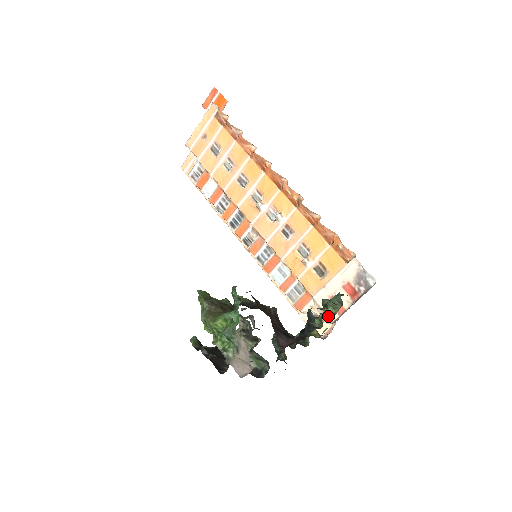
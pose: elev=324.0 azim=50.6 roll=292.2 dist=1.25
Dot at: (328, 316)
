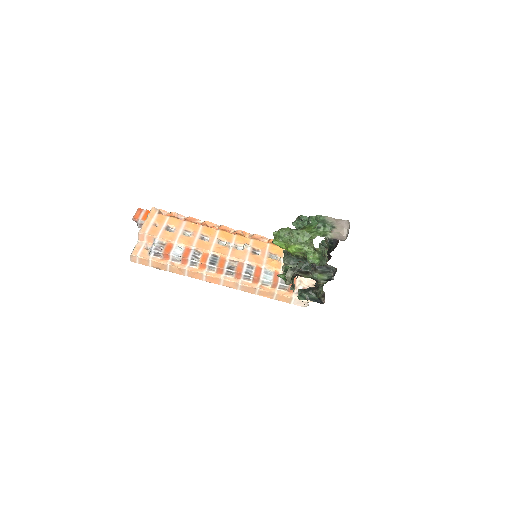
Dot at: occluded
